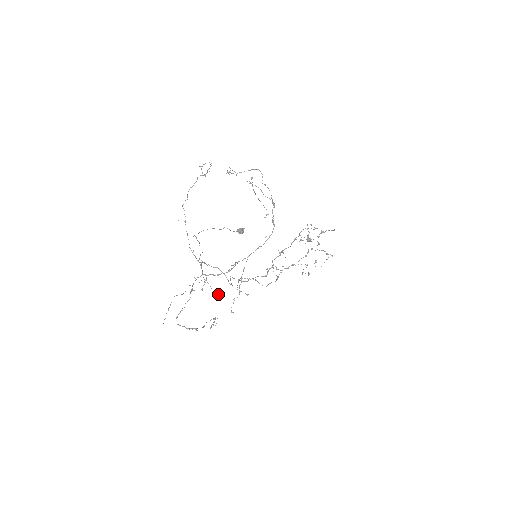
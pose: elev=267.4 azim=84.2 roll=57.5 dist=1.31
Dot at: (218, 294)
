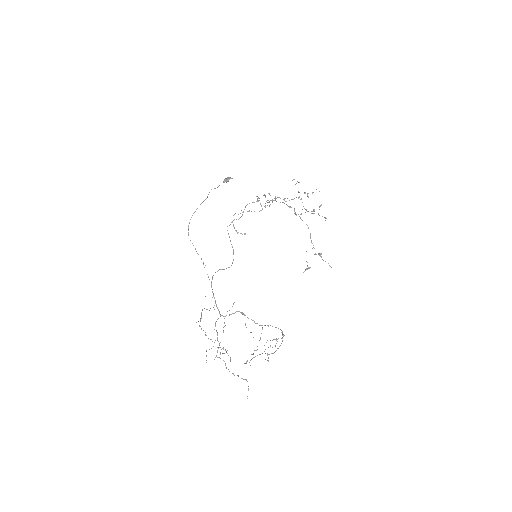
Dot at: (232, 306)
